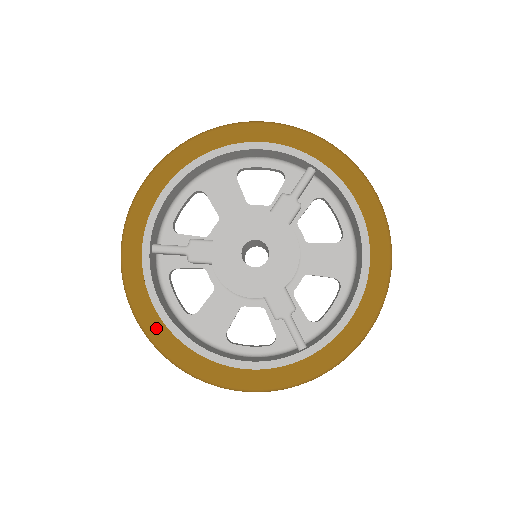
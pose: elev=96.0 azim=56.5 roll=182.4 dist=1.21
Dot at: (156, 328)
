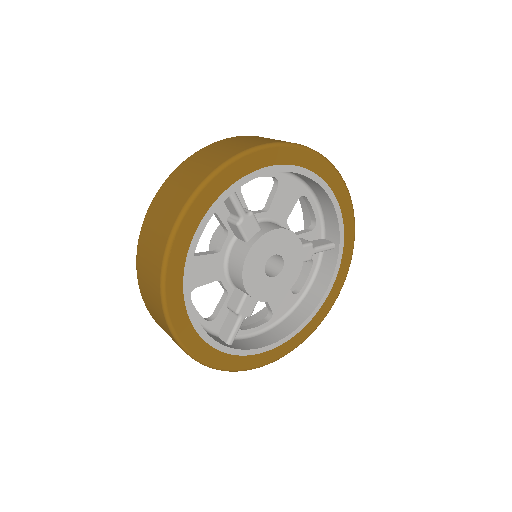
Dot at: (180, 250)
